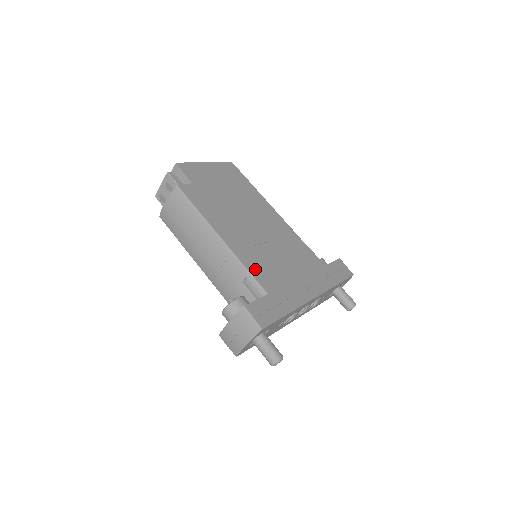
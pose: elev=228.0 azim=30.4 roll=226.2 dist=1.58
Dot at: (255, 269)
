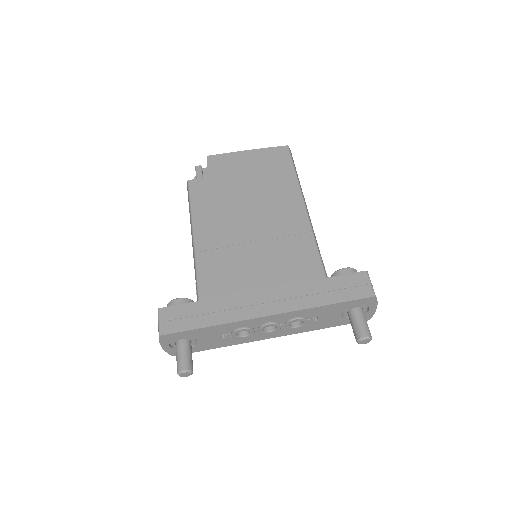
Dot at: (207, 272)
